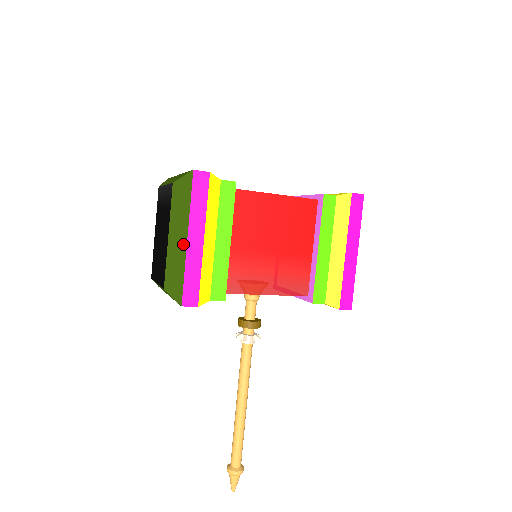
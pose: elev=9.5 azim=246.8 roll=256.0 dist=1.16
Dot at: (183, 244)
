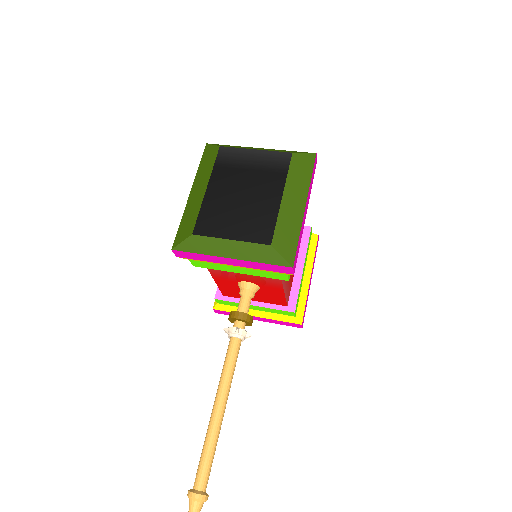
Dot at: (300, 210)
